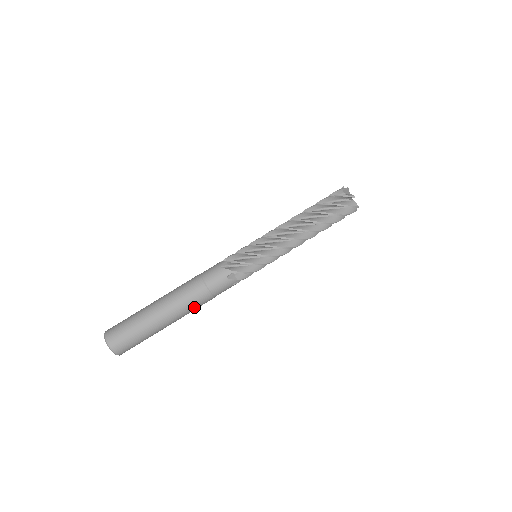
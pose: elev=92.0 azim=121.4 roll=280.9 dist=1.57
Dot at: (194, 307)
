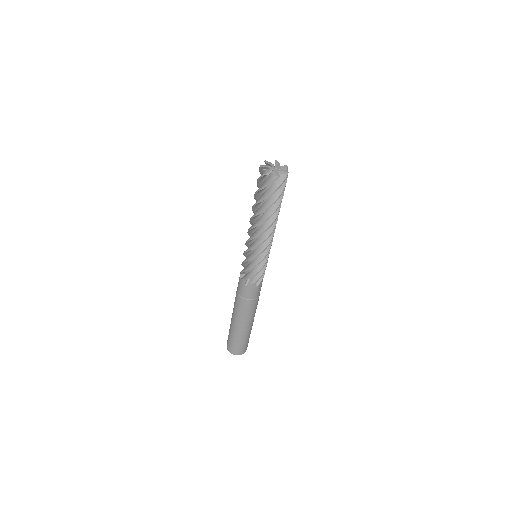
Dot at: (249, 312)
